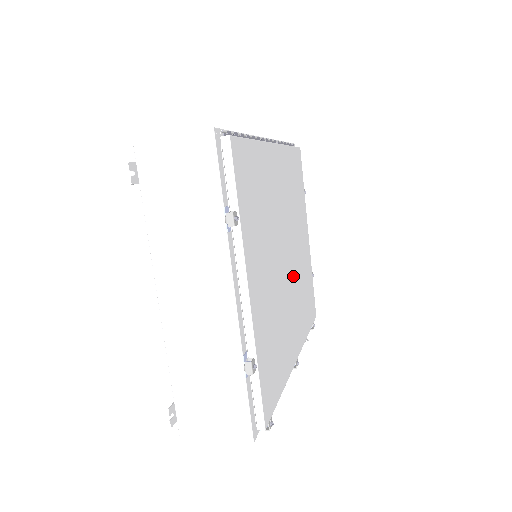
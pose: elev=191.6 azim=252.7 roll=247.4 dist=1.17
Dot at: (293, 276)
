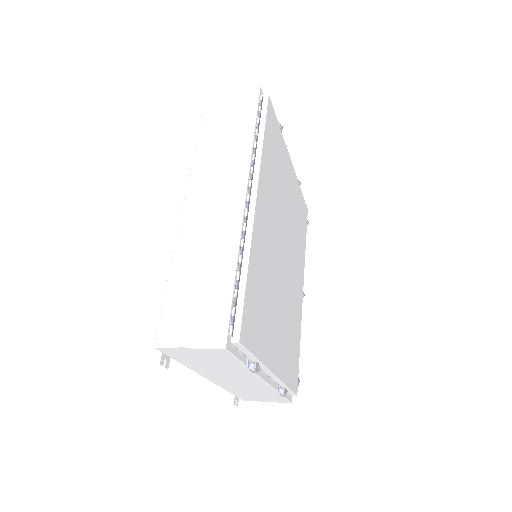
Dot at: (290, 251)
